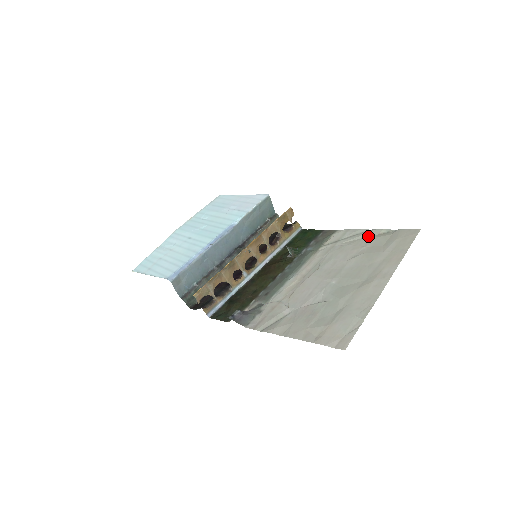
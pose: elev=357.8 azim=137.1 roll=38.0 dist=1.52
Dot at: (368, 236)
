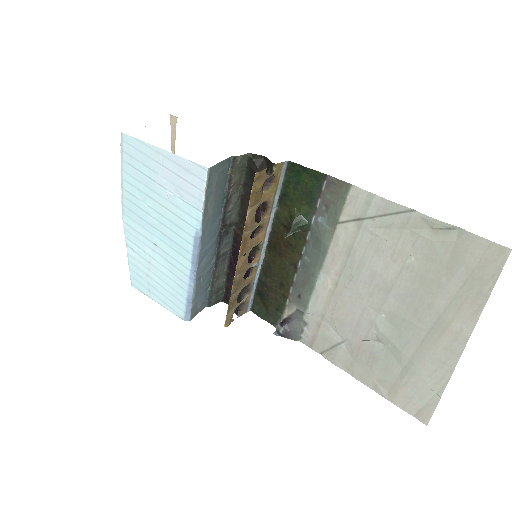
Dot at: (412, 229)
